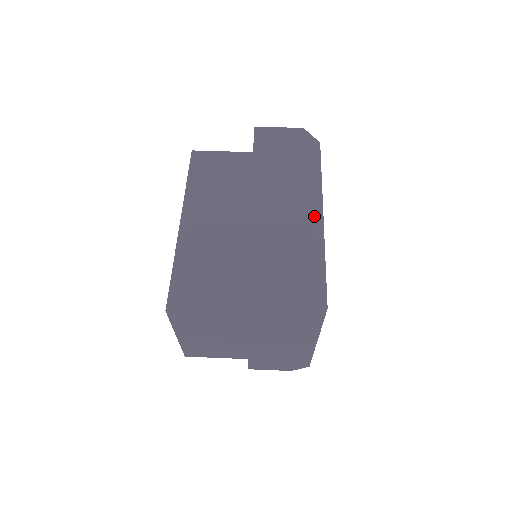
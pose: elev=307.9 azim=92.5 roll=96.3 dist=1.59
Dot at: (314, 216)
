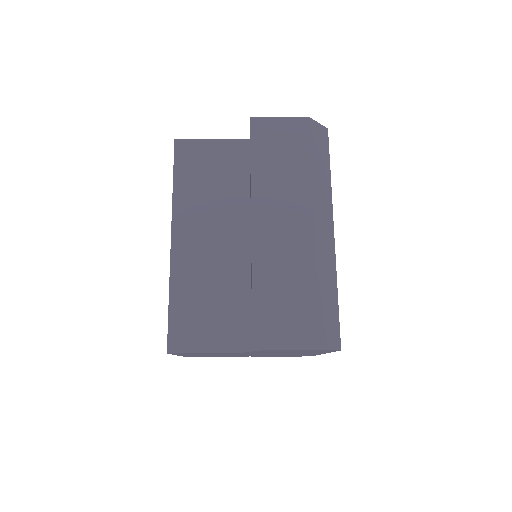
Dot at: (324, 239)
